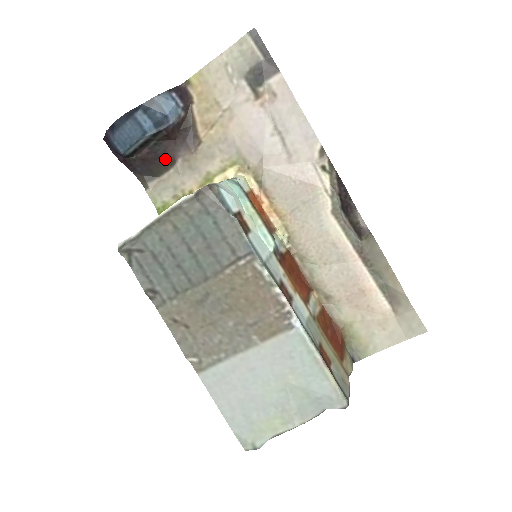
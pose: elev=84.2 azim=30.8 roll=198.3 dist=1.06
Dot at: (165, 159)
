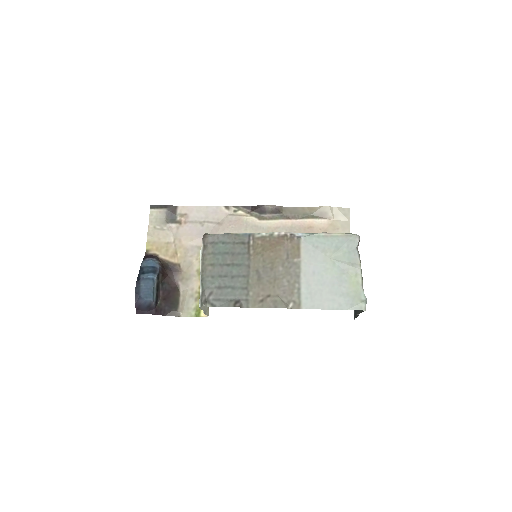
Dot at: (173, 290)
